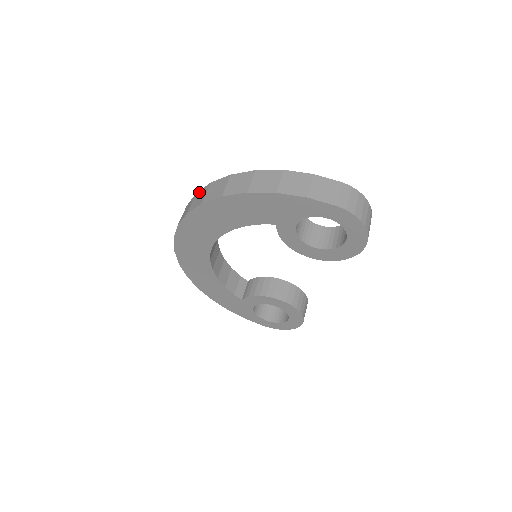
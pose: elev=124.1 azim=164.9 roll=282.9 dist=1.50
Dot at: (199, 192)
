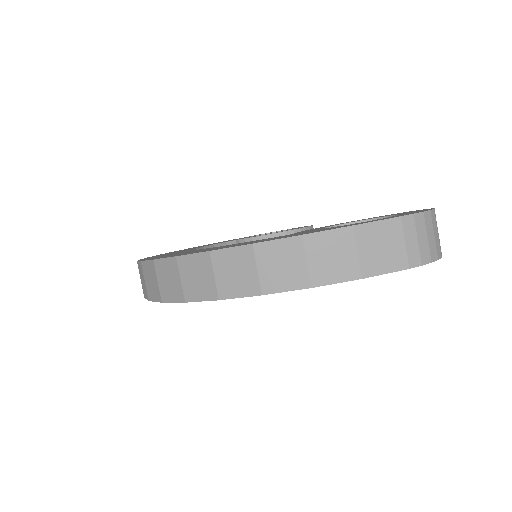
Dot at: (160, 264)
